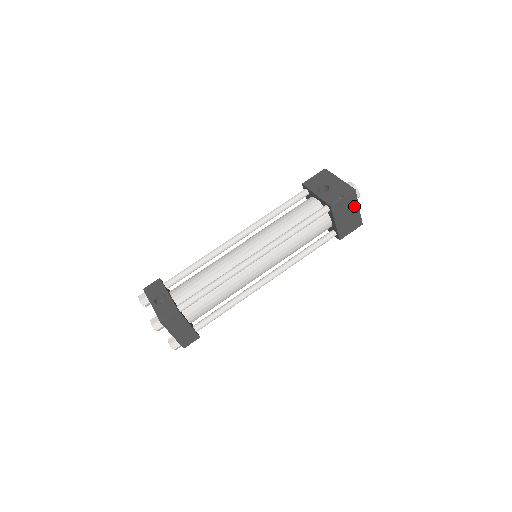
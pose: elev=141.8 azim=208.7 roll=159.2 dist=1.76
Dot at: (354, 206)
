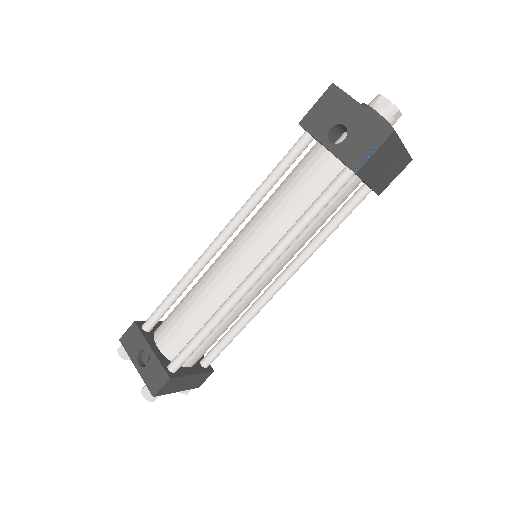
Dot at: (395, 149)
